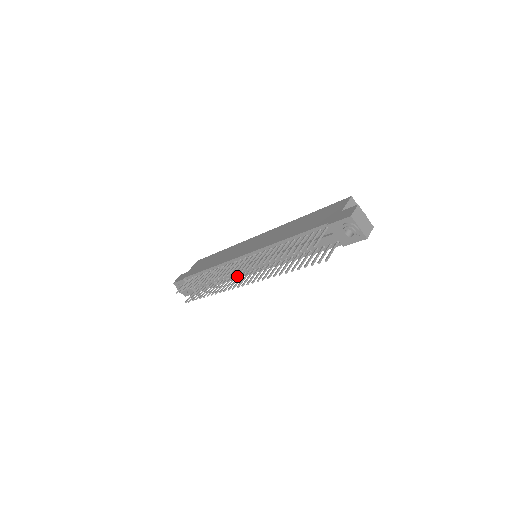
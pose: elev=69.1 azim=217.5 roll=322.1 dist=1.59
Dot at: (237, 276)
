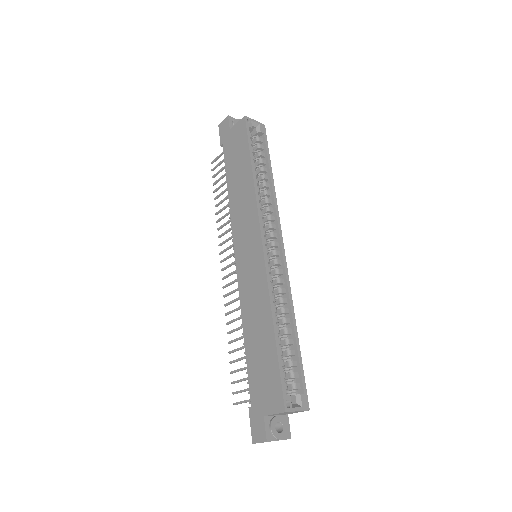
Dot at: occluded
